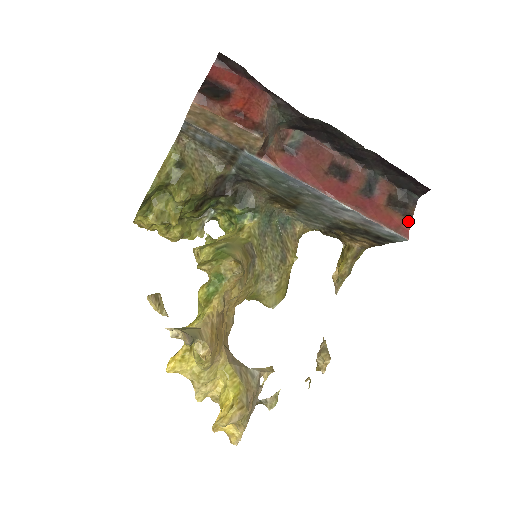
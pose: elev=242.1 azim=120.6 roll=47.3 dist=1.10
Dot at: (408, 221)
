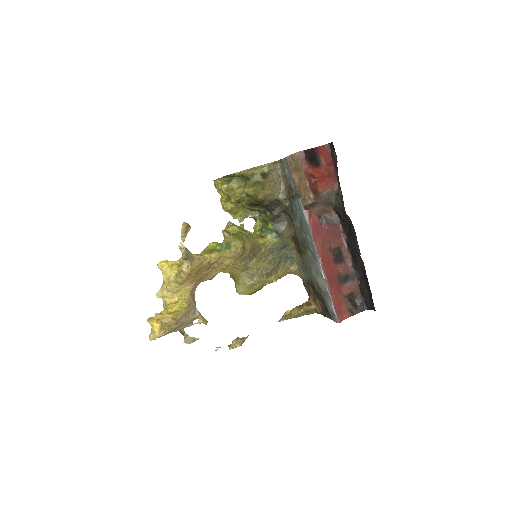
Dot at: (349, 315)
